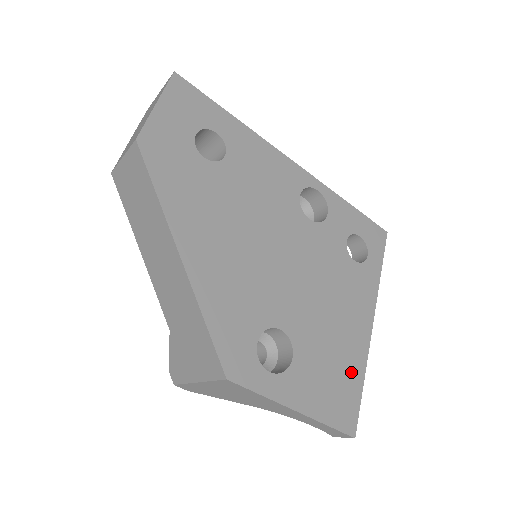
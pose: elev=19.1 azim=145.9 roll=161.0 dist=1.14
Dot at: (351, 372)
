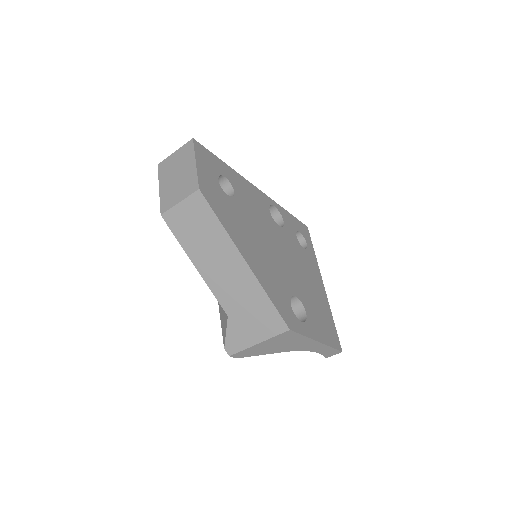
Dot at: (327, 315)
